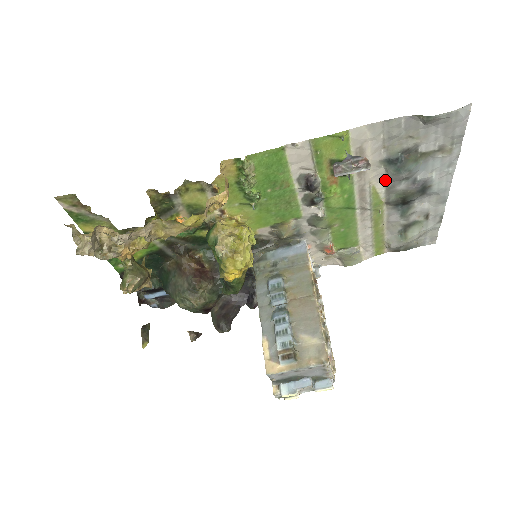
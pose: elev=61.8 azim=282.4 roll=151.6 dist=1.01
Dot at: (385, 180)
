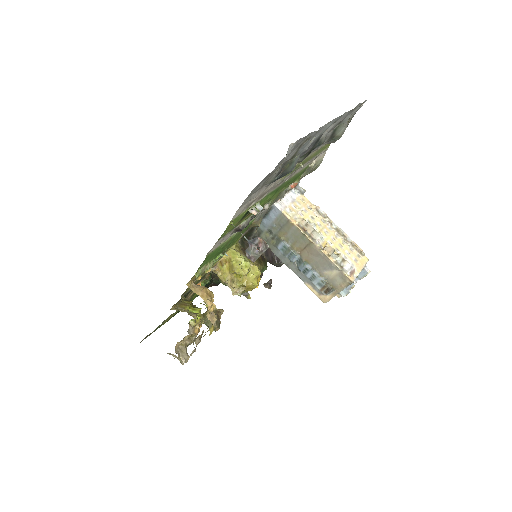
Dot at: occluded
